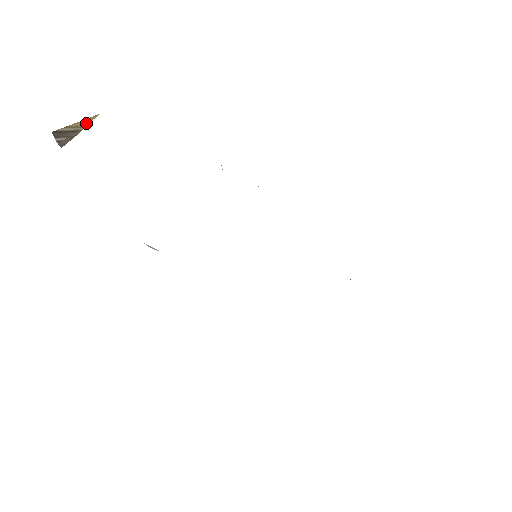
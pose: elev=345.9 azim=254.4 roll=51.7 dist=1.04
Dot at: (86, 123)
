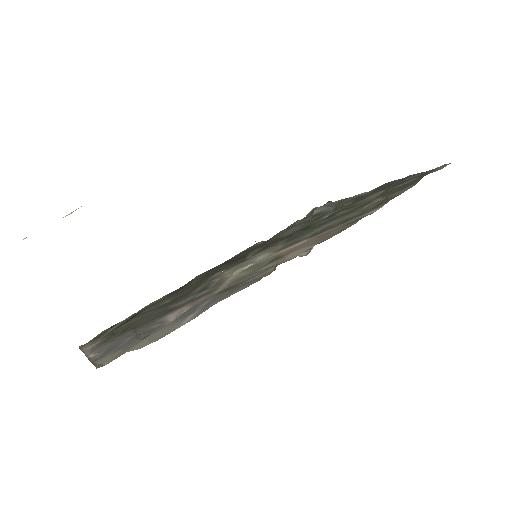
Dot at: occluded
